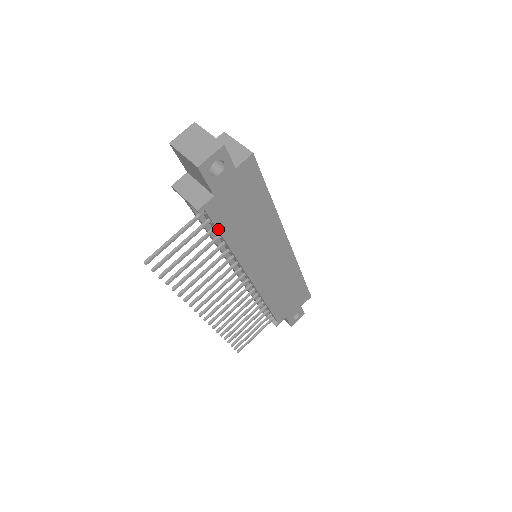
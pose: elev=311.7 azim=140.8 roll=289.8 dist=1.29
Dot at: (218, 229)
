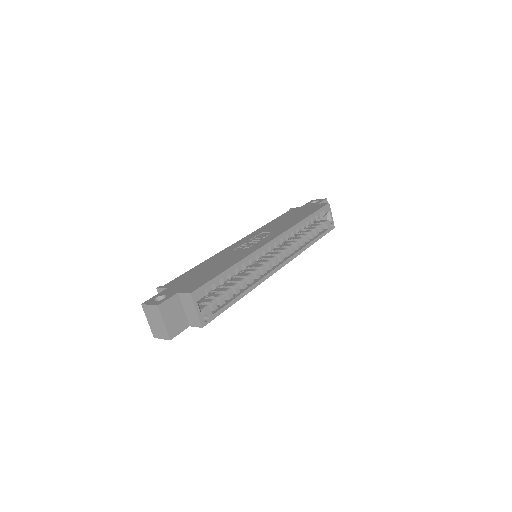
Dot at: occluded
